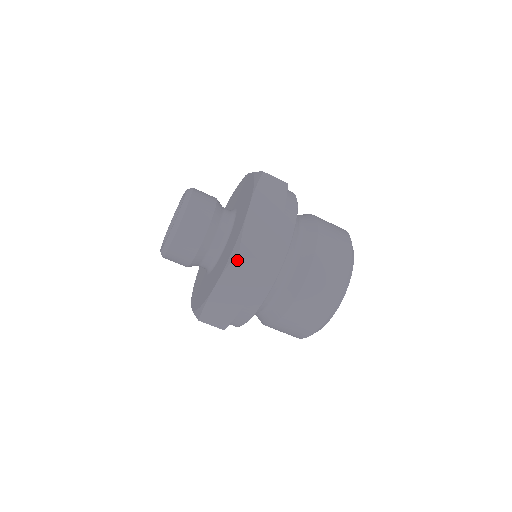
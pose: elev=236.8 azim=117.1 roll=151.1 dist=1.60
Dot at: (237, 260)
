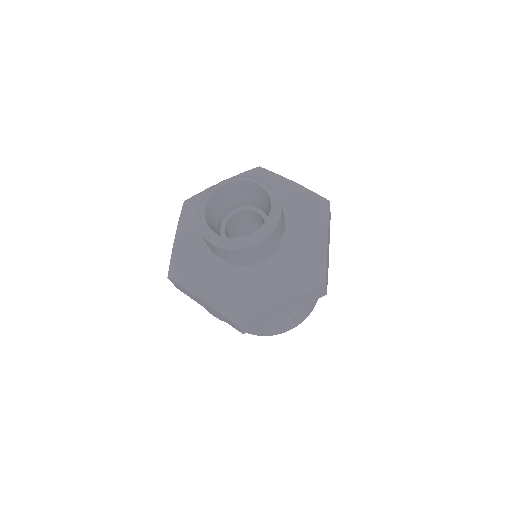
Dot at: (317, 288)
